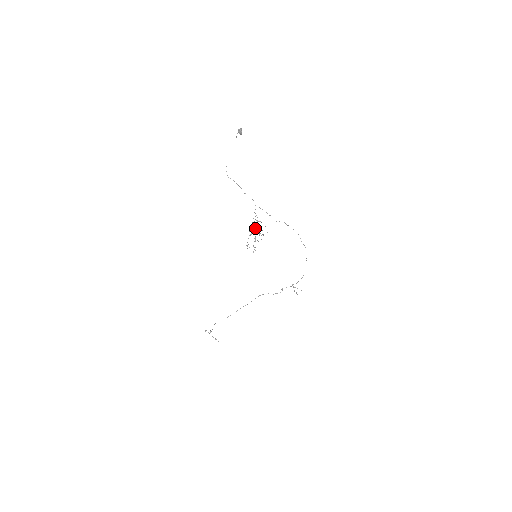
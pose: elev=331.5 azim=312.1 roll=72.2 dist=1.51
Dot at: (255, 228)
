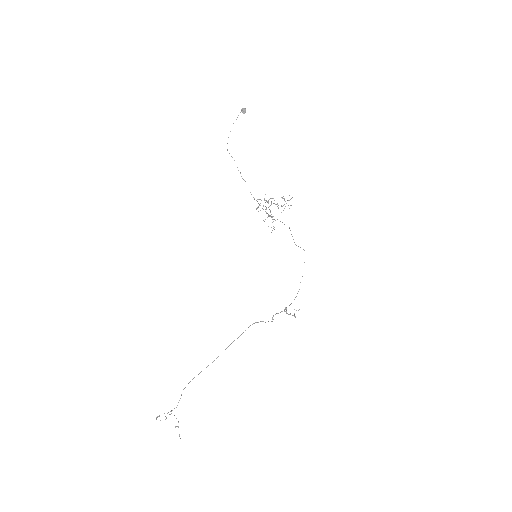
Dot at: occluded
